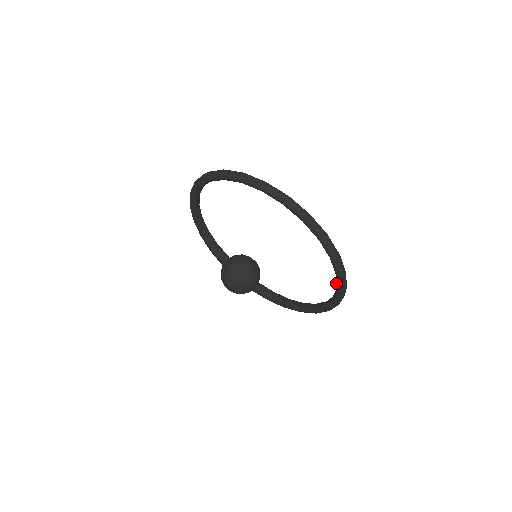
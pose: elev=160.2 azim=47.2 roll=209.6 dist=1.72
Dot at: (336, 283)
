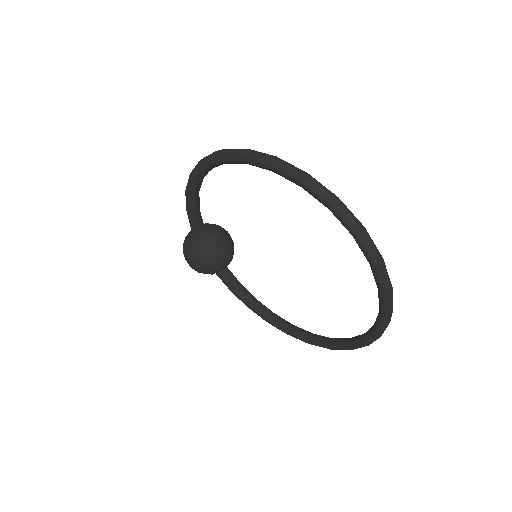
Dot at: (352, 341)
